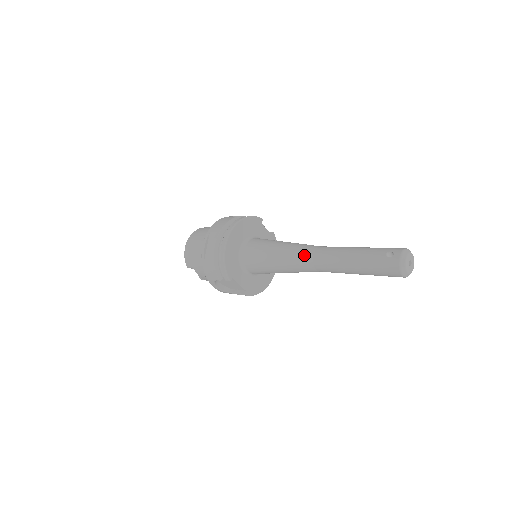
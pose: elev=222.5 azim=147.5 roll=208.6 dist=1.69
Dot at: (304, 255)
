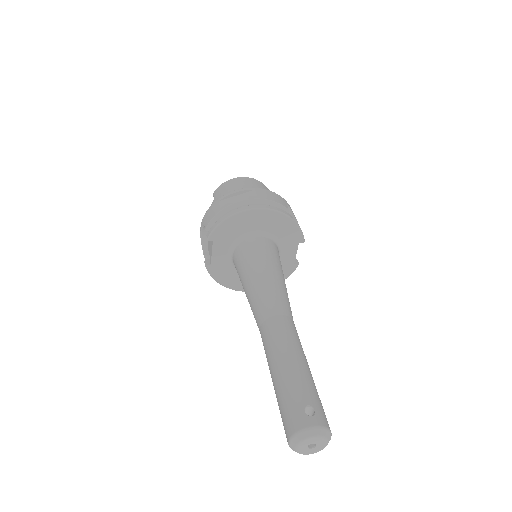
Dot at: (271, 304)
